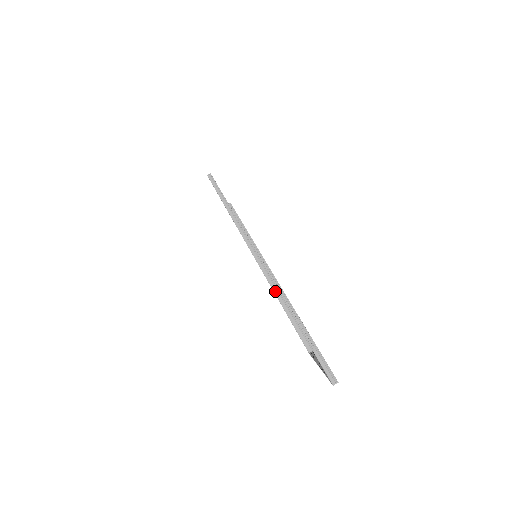
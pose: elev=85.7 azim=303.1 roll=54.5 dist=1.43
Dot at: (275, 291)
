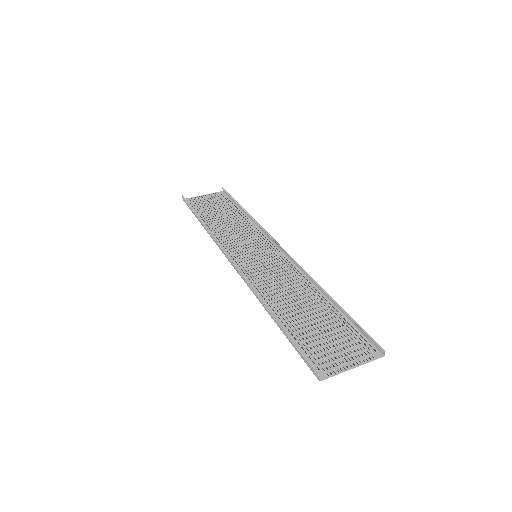
Dot at: occluded
